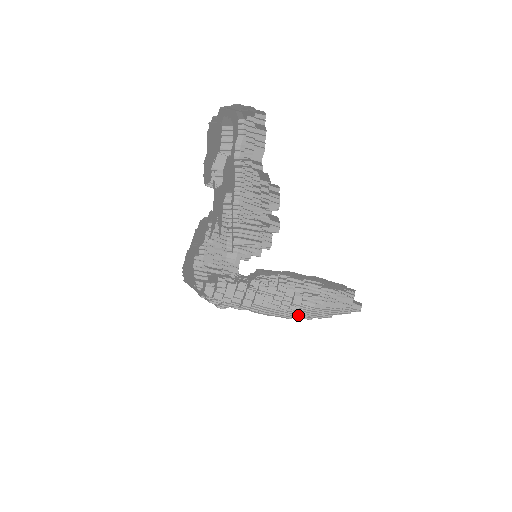
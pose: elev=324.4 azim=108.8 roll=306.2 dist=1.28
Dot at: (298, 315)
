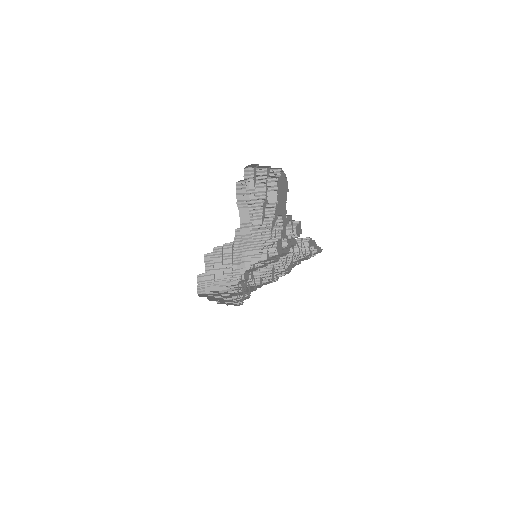
Dot at: (276, 273)
